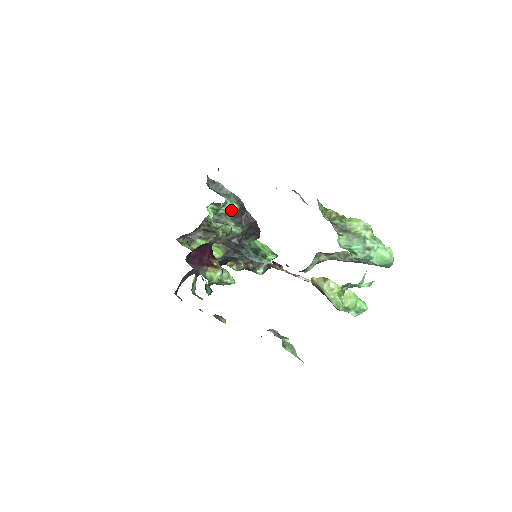
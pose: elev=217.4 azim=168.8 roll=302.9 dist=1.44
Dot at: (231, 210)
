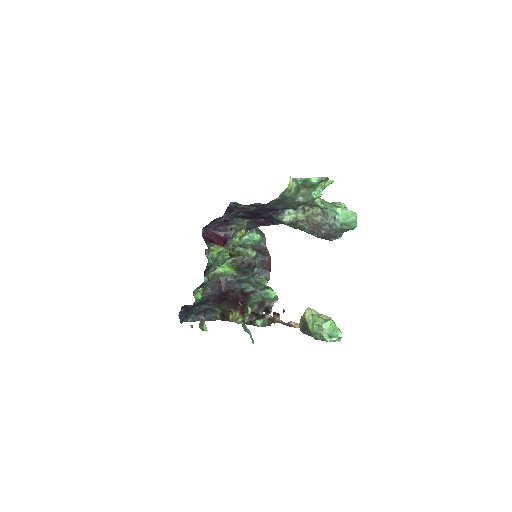
Dot at: (254, 236)
